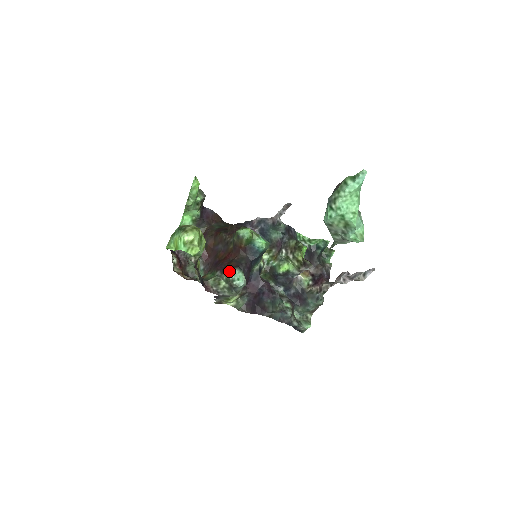
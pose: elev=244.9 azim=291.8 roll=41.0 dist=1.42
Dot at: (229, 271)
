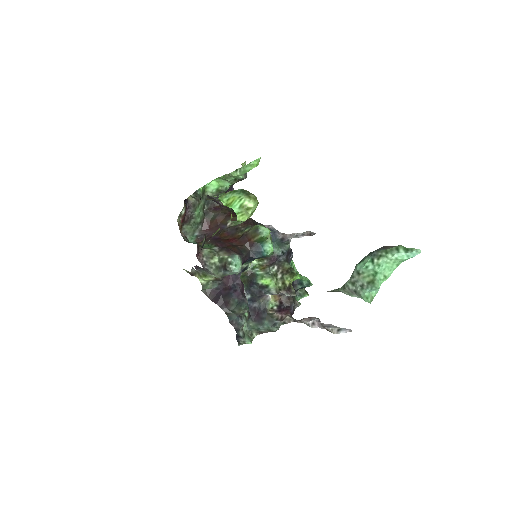
Dot at: (231, 253)
